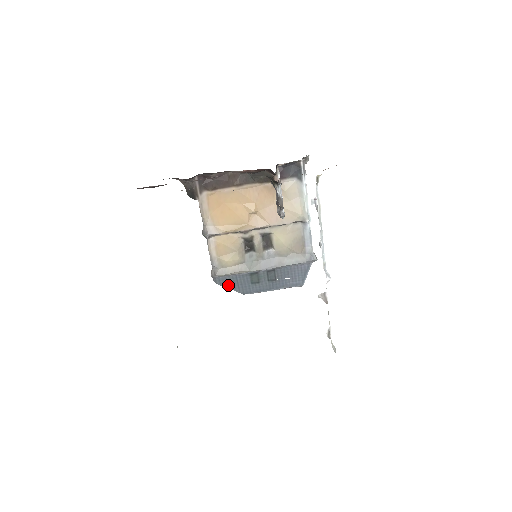
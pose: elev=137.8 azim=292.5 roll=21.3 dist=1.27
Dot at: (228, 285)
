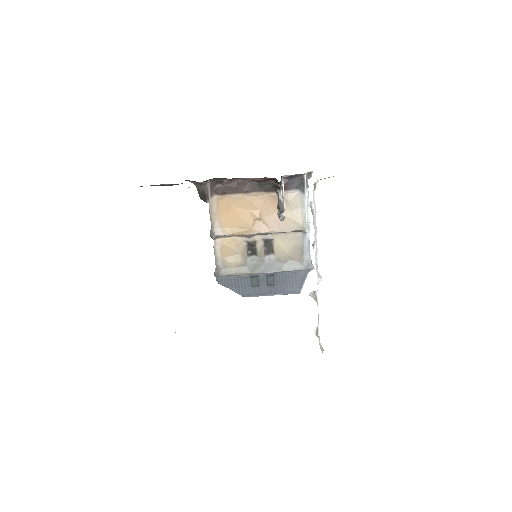
Dot at: (229, 286)
